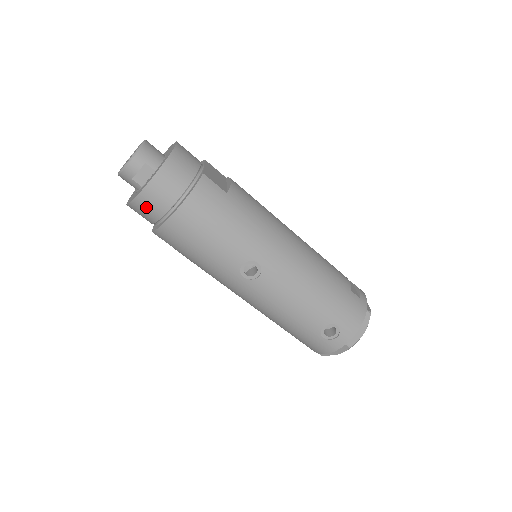
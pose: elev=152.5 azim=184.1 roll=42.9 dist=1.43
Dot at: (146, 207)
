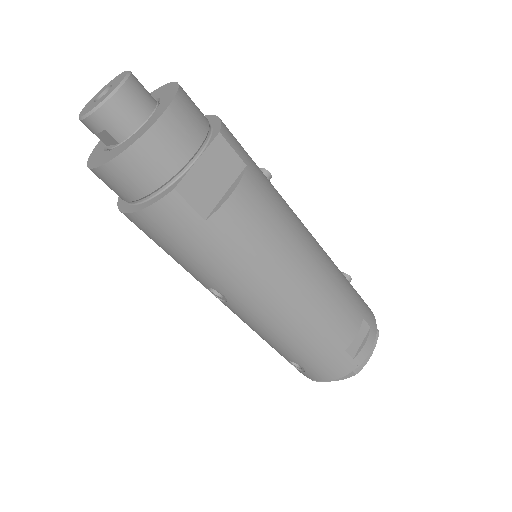
Dot at: occluded
